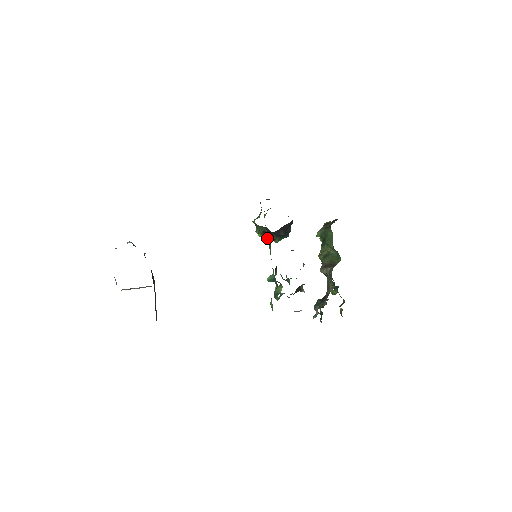
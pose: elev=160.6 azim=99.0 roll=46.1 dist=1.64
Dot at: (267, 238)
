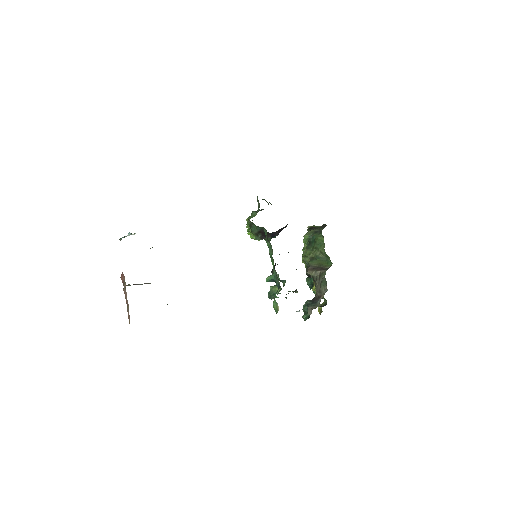
Dot at: (261, 238)
